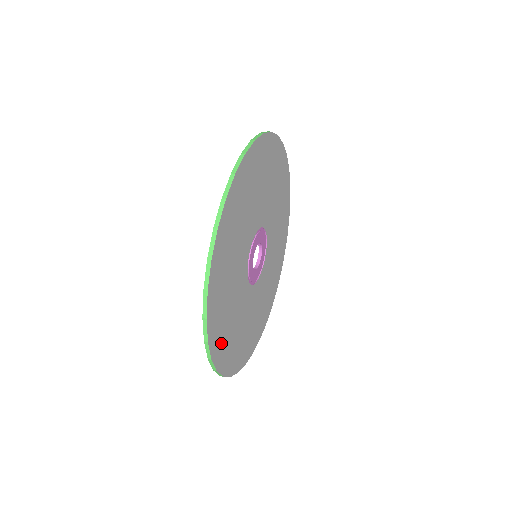
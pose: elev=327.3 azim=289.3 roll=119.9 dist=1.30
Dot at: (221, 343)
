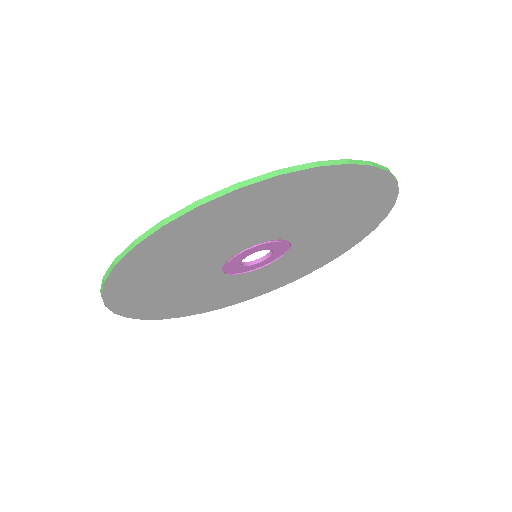
Dot at: (215, 304)
